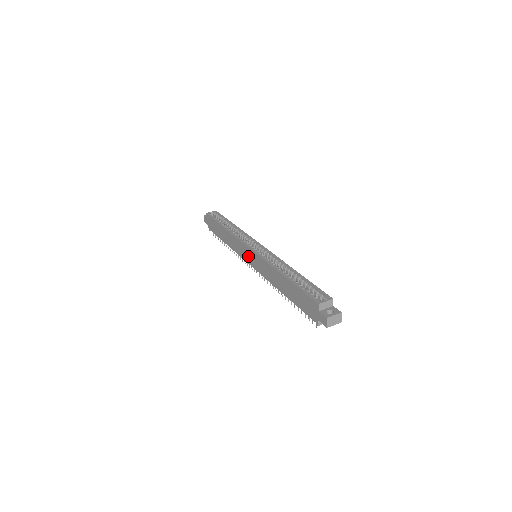
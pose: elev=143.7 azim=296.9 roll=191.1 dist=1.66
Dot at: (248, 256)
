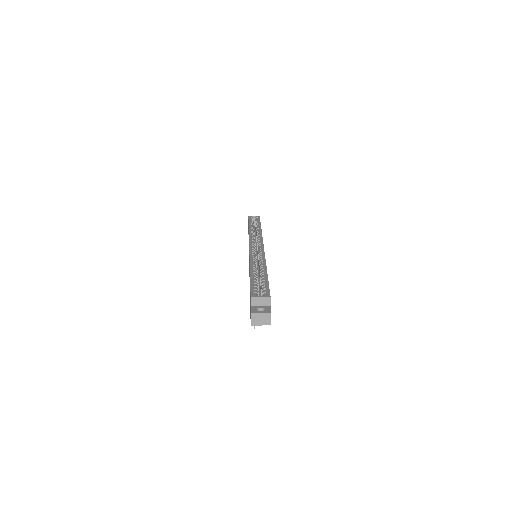
Dot at: occluded
